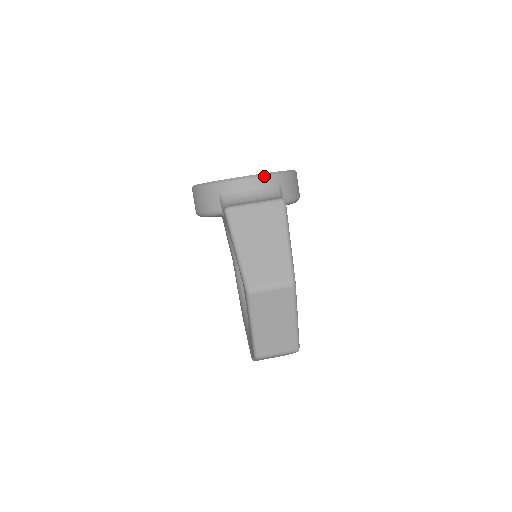
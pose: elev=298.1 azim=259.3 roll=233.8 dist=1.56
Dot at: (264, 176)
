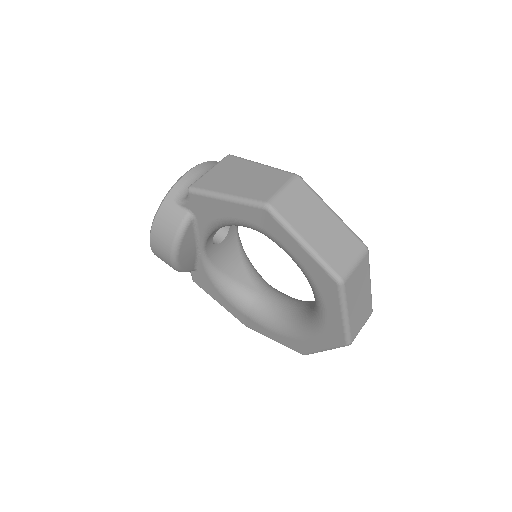
Dot at: (200, 165)
